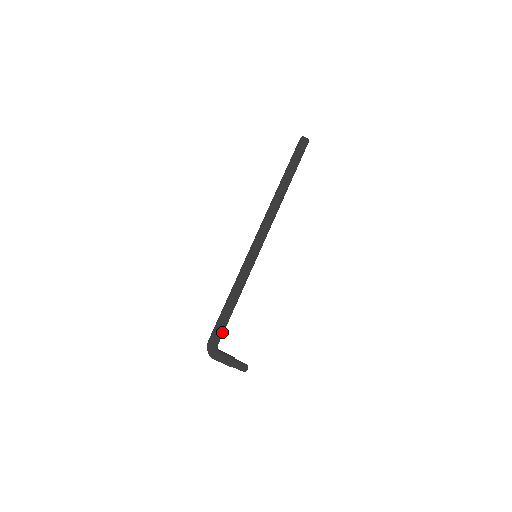
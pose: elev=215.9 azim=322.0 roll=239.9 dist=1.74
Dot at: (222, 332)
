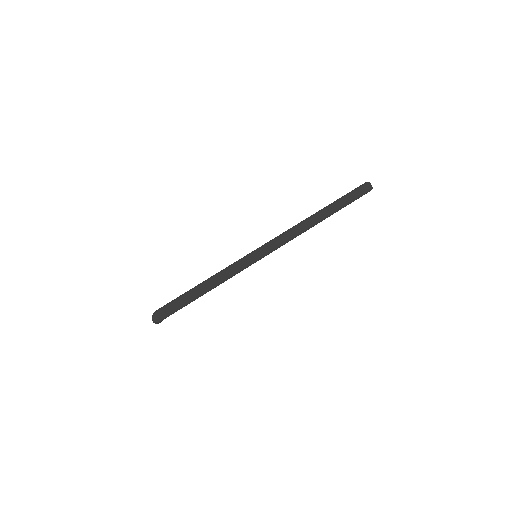
Dot at: occluded
